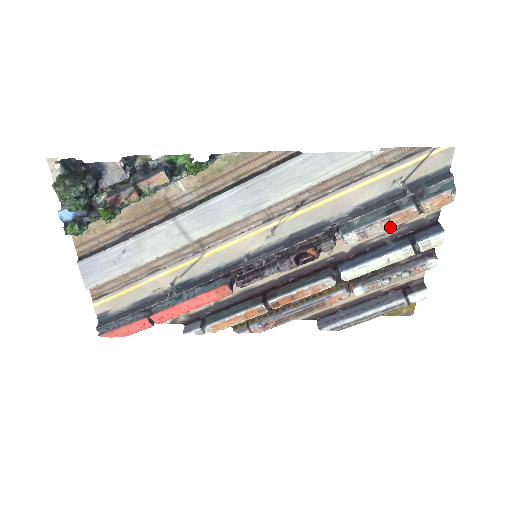
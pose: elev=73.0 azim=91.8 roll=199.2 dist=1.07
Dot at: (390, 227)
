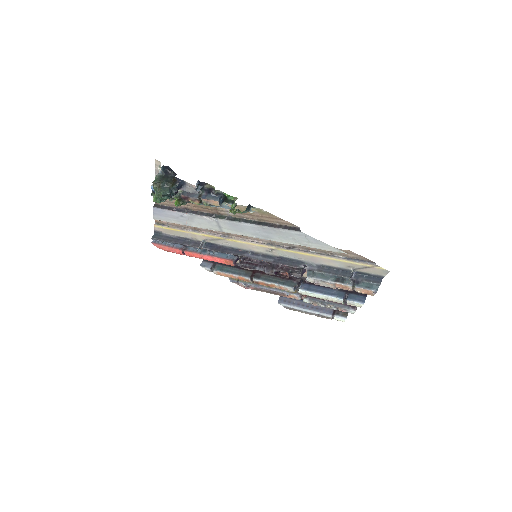
Dot at: (334, 288)
